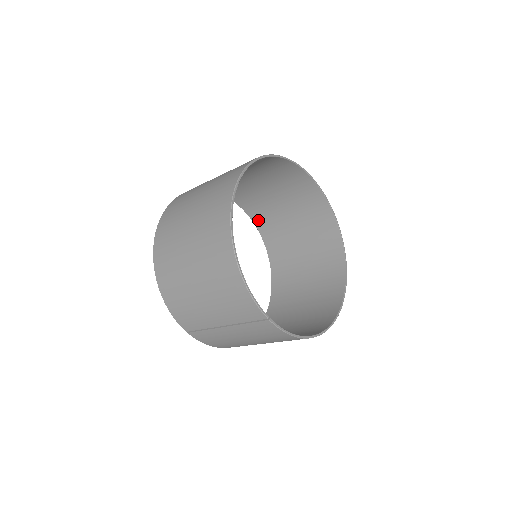
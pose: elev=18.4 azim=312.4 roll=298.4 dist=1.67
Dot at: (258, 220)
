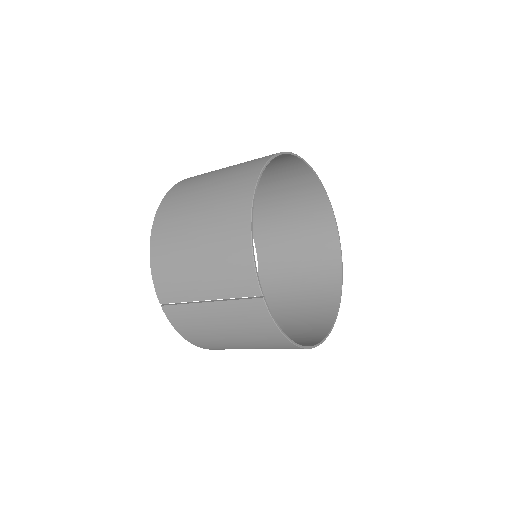
Dot at: (260, 240)
